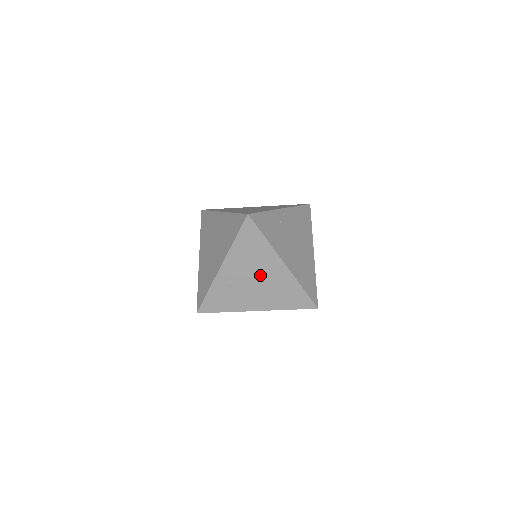
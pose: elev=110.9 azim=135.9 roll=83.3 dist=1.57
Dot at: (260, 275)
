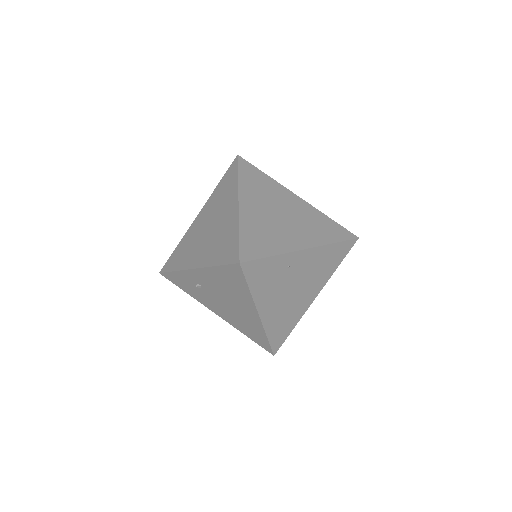
Dot at: (230, 302)
